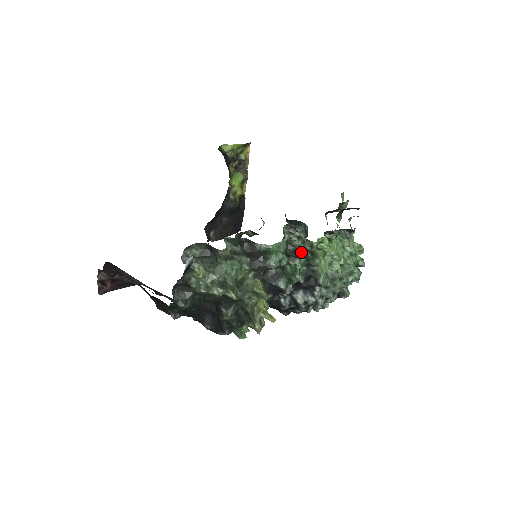
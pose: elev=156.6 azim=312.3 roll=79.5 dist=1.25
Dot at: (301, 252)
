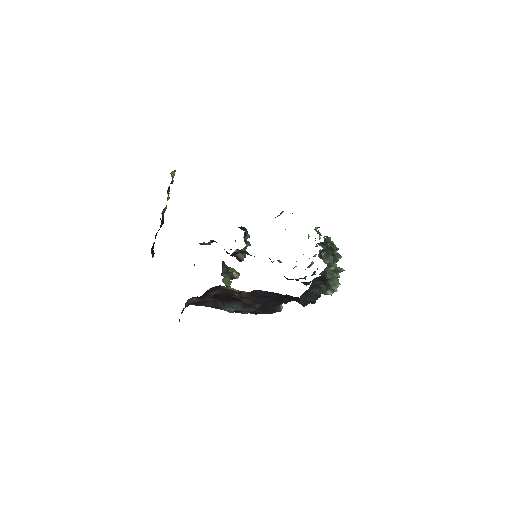
Dot at: occluded
